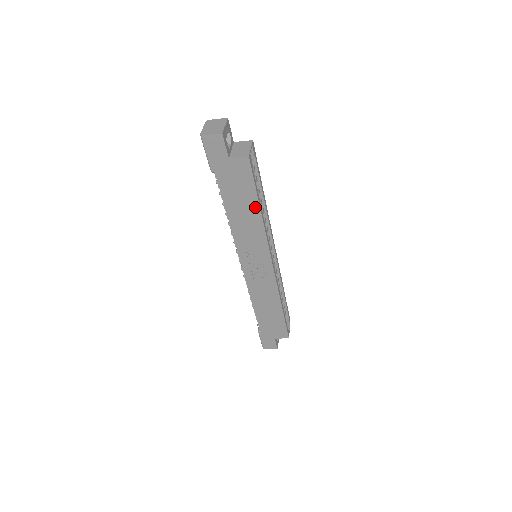
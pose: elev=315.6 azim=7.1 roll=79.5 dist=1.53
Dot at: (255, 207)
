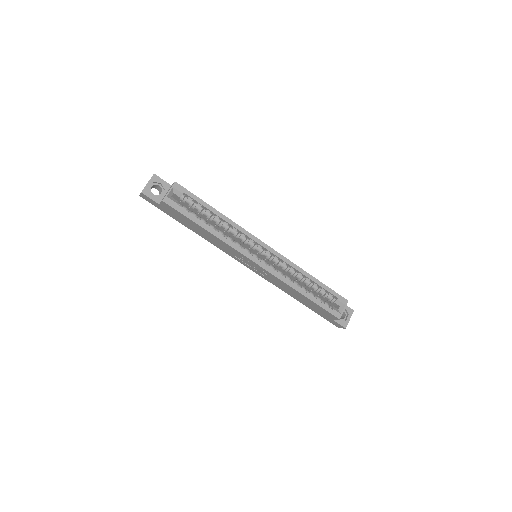
Dot at: (202, 229)
